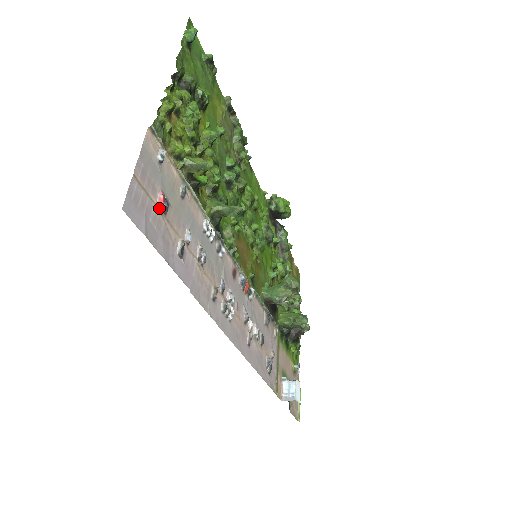
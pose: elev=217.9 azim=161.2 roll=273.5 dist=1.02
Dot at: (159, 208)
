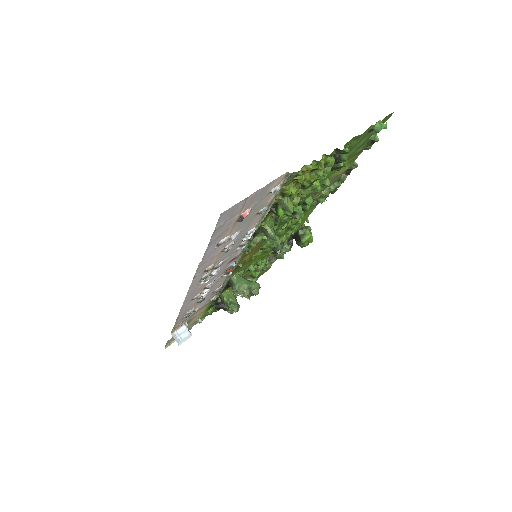
Dot at: (239, 217)
